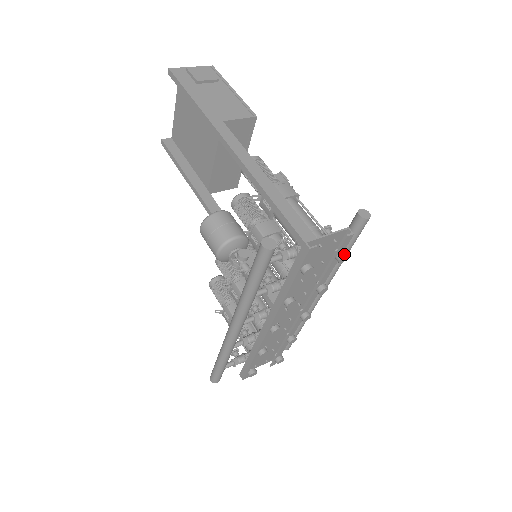
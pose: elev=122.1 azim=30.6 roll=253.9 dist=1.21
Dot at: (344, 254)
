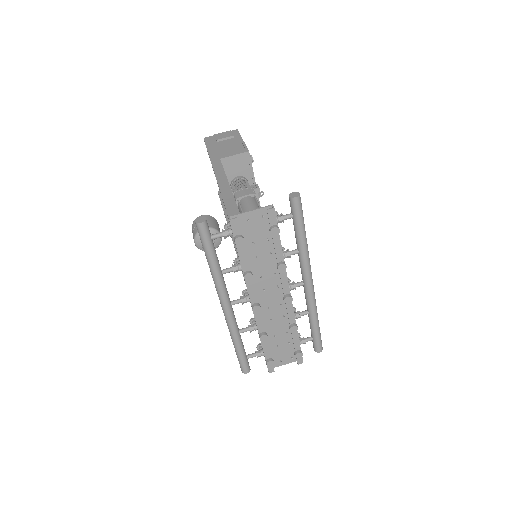
Dot at: (273, 227)
